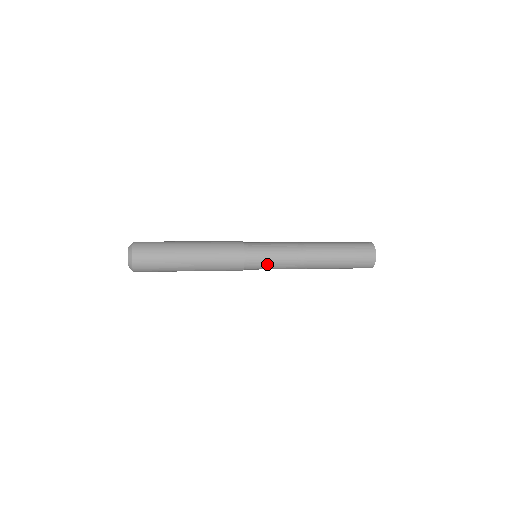
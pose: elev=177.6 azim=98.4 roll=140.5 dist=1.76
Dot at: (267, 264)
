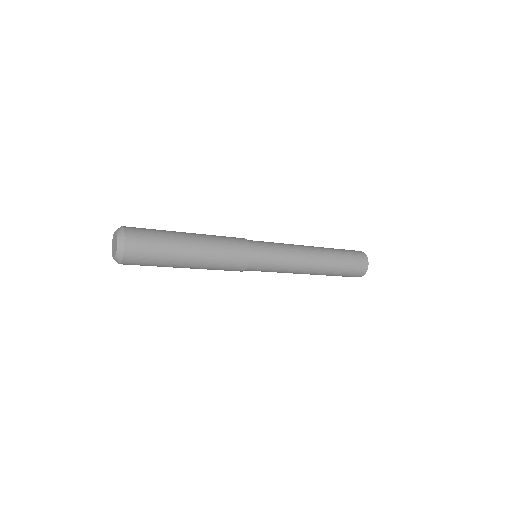
Dot at: (269, 268)
